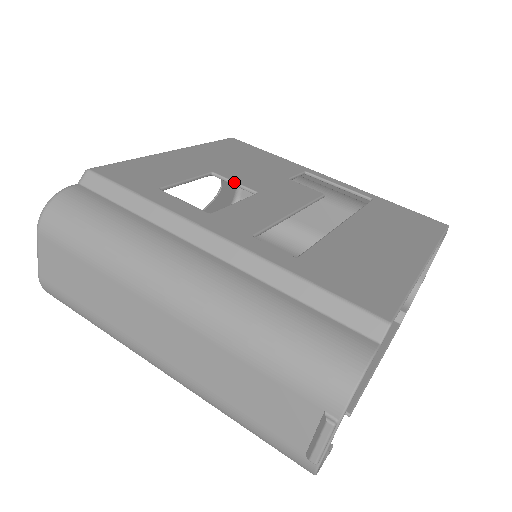
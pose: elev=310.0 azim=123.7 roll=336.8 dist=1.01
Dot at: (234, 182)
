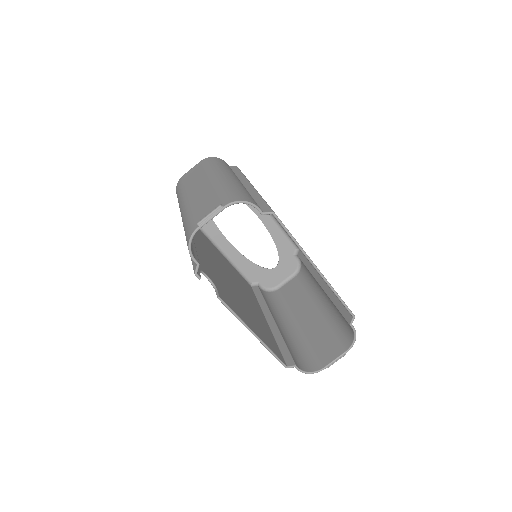
Dot at: occluded
